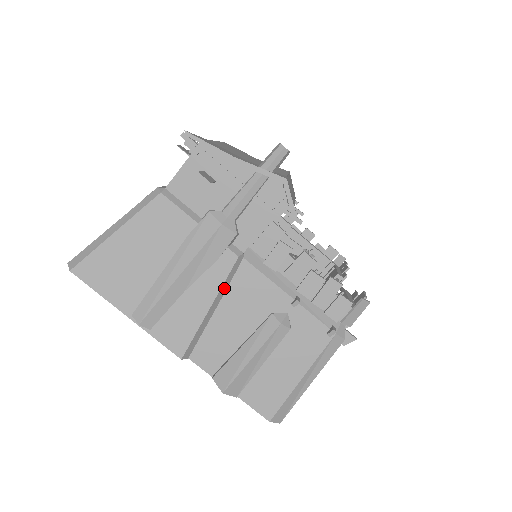
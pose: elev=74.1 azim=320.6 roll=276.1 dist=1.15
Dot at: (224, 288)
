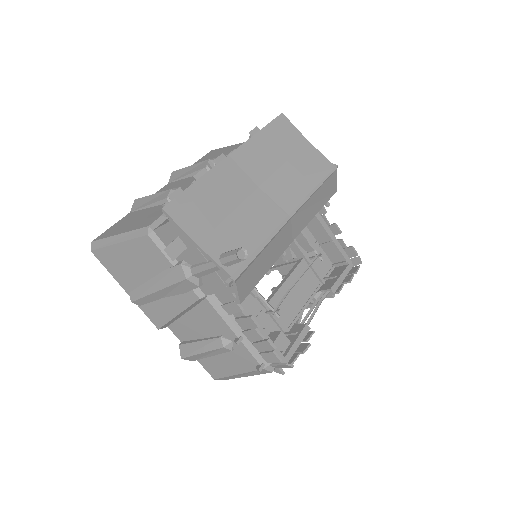
Dot at: (190, 308)
